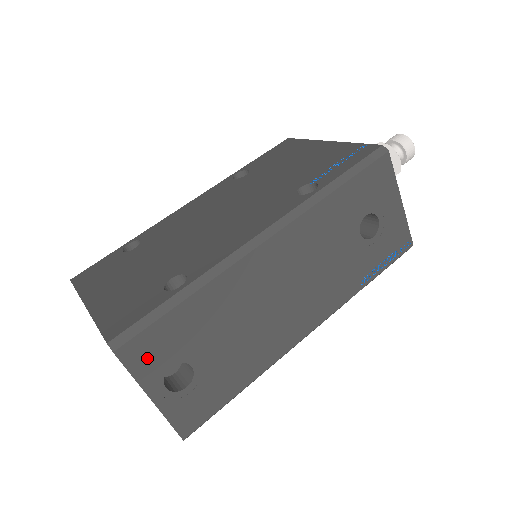
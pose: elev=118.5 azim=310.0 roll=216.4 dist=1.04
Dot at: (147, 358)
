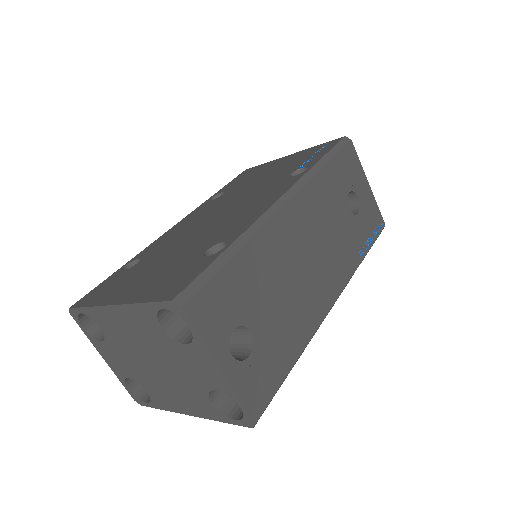
Dot at: (211, 317)
